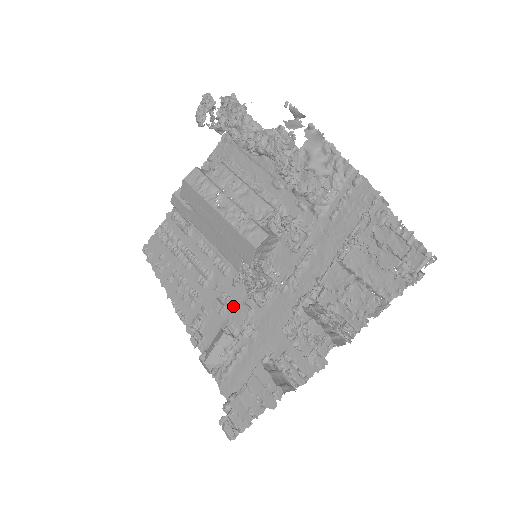
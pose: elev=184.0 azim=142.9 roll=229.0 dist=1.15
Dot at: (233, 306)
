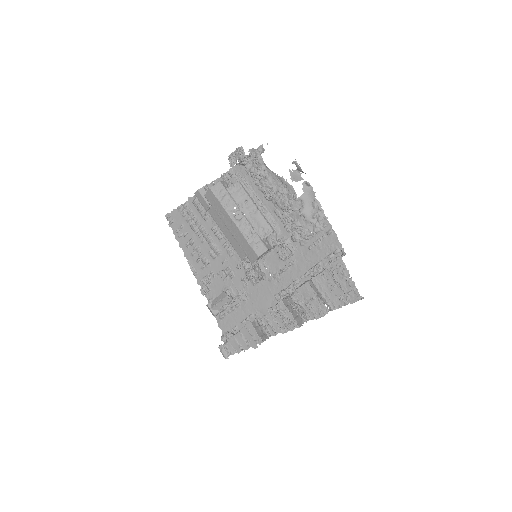
Dot at: (234, 278)
